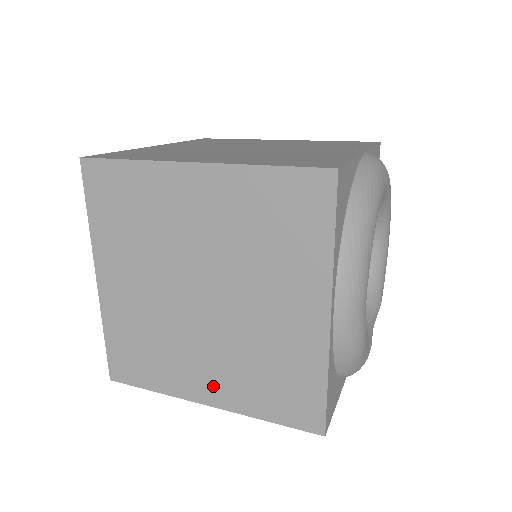
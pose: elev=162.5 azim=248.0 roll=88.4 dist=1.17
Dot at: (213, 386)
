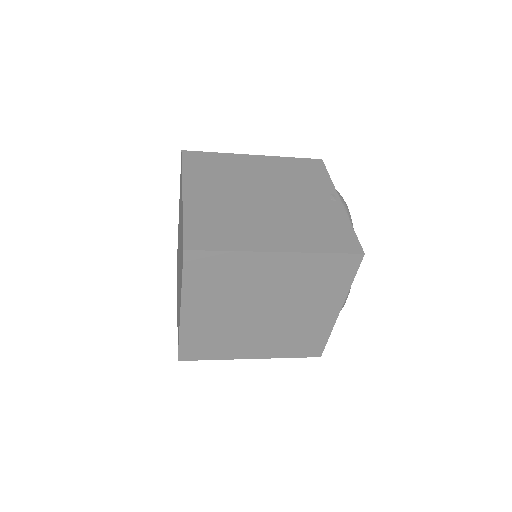
Dot at: (258, 350)
